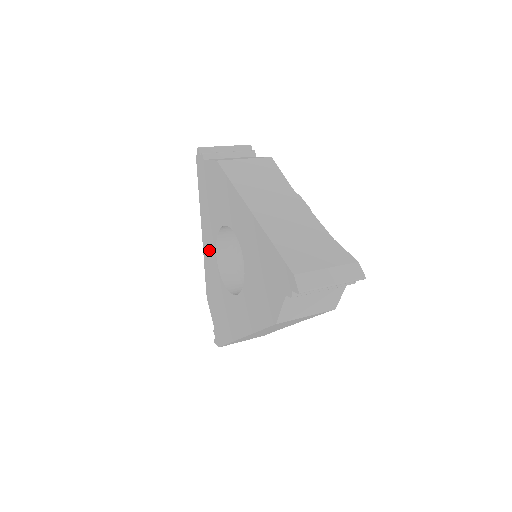
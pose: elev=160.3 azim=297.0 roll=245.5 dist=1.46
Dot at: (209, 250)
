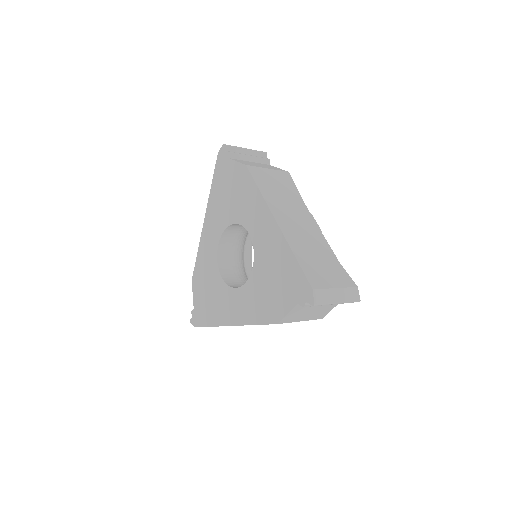
Dot at: (209, 239)
